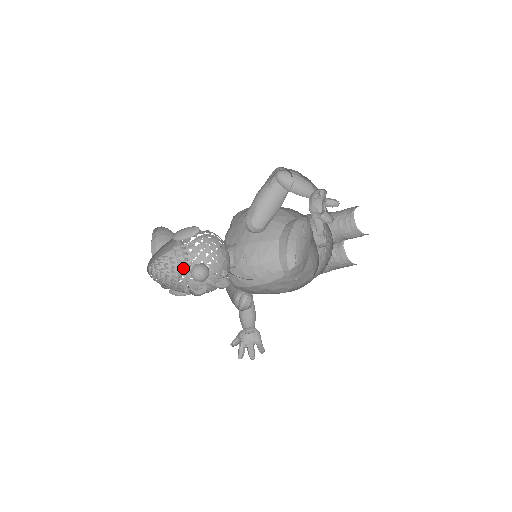
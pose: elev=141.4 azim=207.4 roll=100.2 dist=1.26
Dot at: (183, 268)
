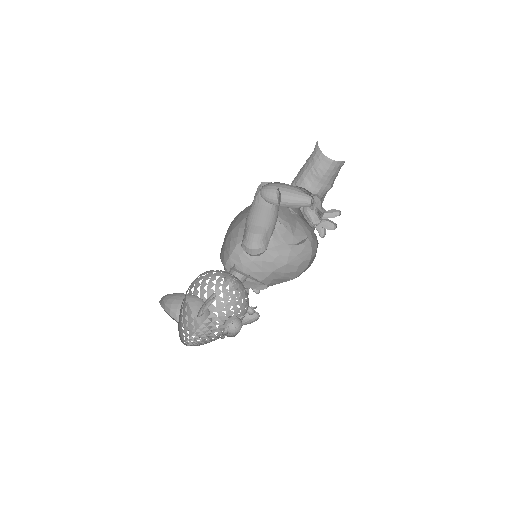
Dot at: (219, 333)
